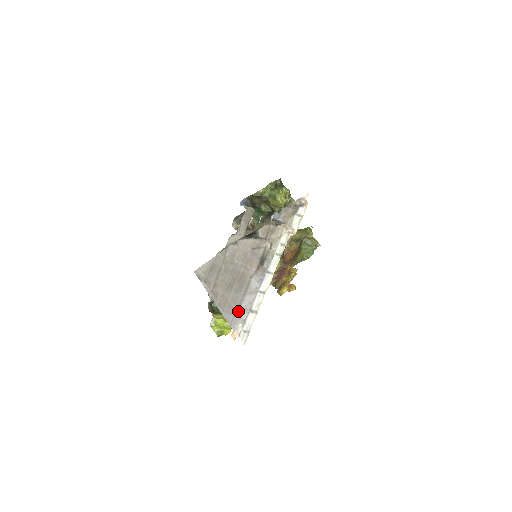
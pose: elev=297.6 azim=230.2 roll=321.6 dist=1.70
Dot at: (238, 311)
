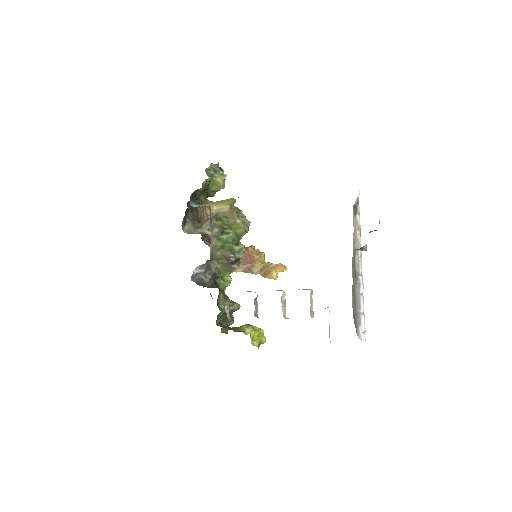
Dot at: (356, 320)
